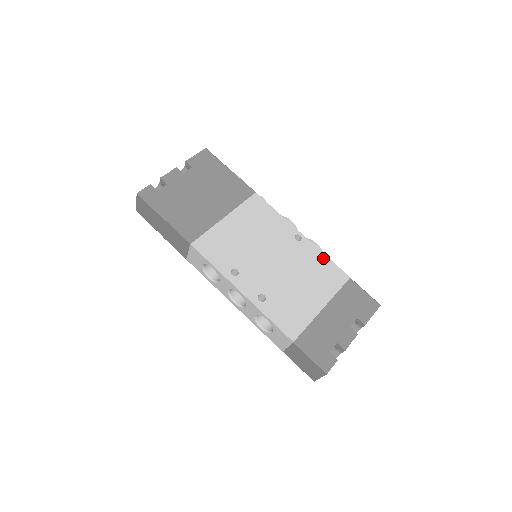
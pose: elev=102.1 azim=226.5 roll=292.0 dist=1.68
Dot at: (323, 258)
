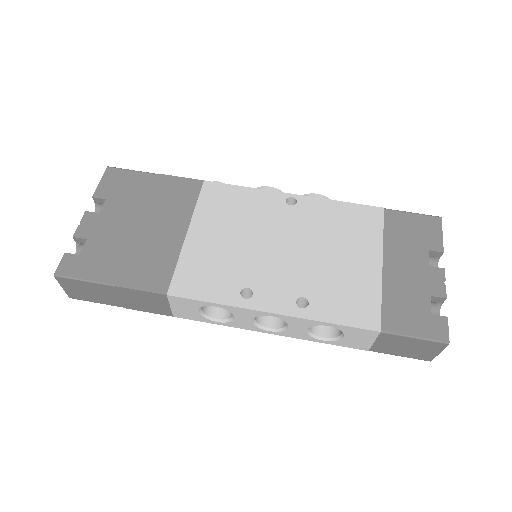
Dot at: (337, 206)
